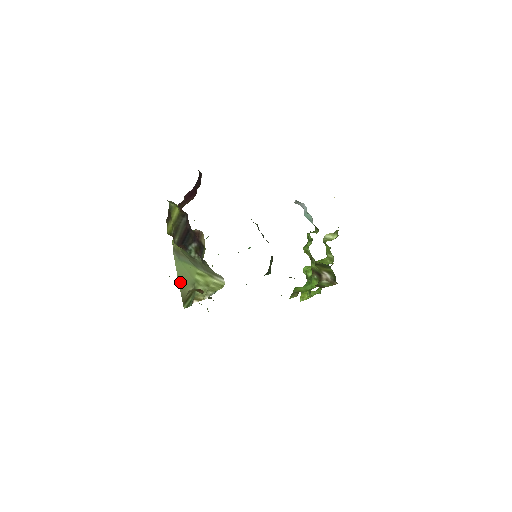
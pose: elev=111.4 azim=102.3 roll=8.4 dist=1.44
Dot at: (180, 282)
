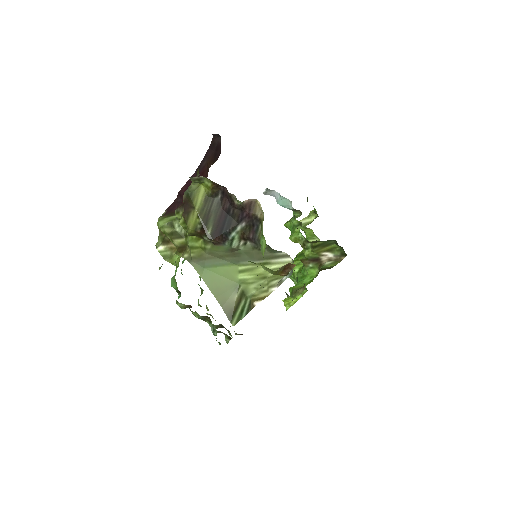
Dot at: (216, 294)
